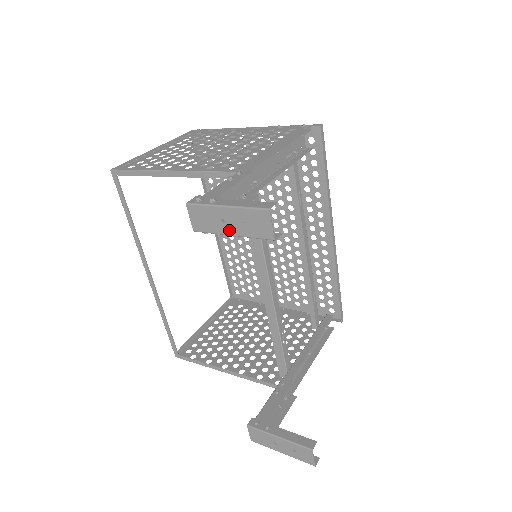
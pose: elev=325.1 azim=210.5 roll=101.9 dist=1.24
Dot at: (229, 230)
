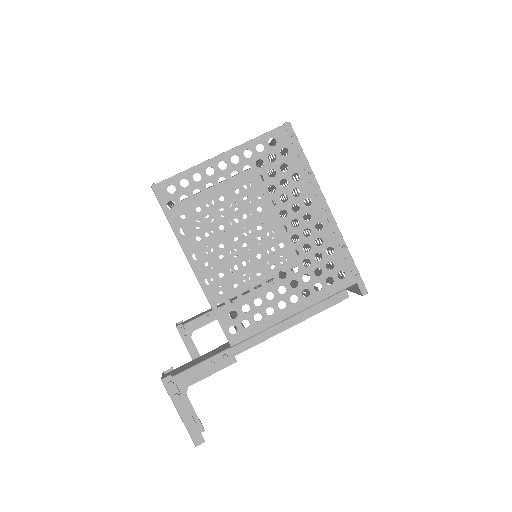
Dot at: occluded
